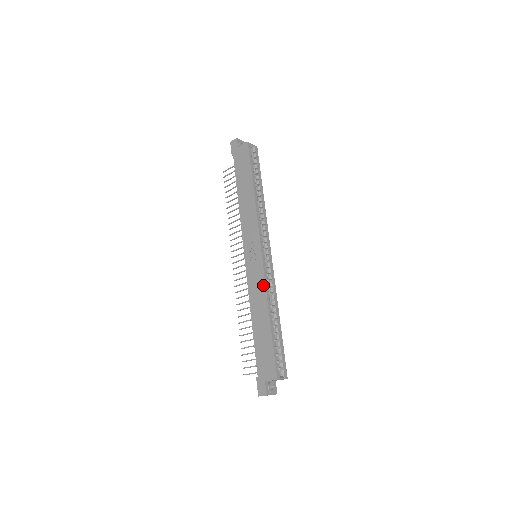
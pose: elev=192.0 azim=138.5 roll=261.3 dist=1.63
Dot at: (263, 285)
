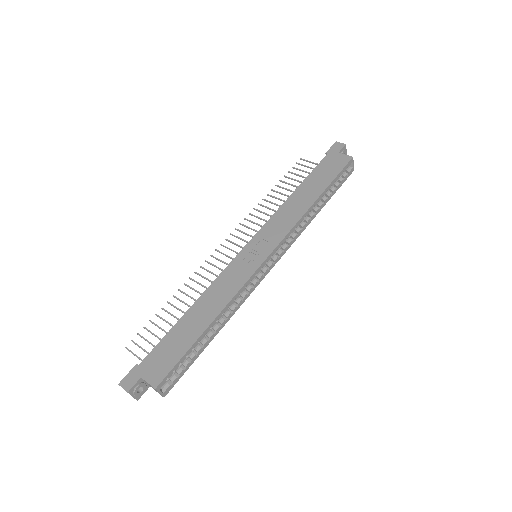
Dot at: (237, 288)
